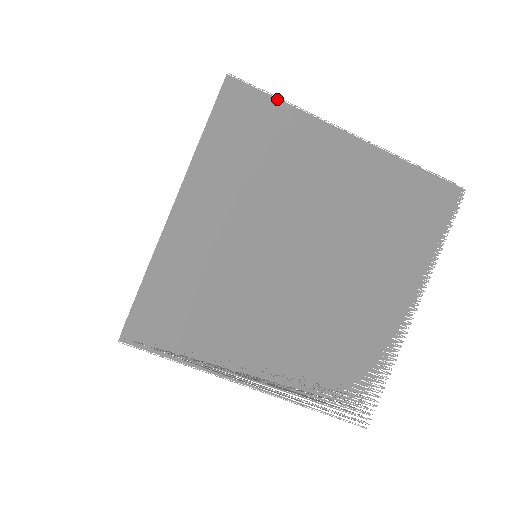
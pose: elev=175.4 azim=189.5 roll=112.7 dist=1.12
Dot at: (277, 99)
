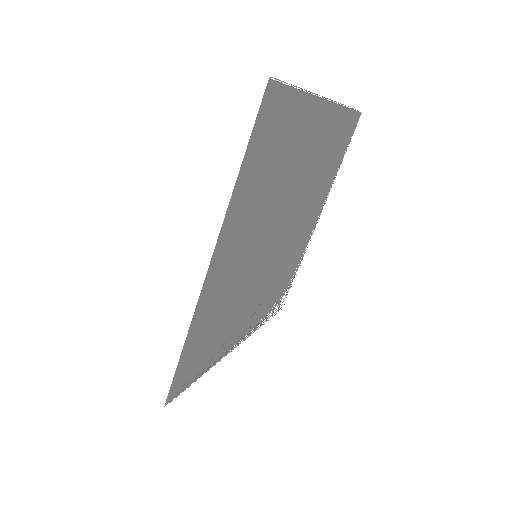
Dot at: (297, 90)
